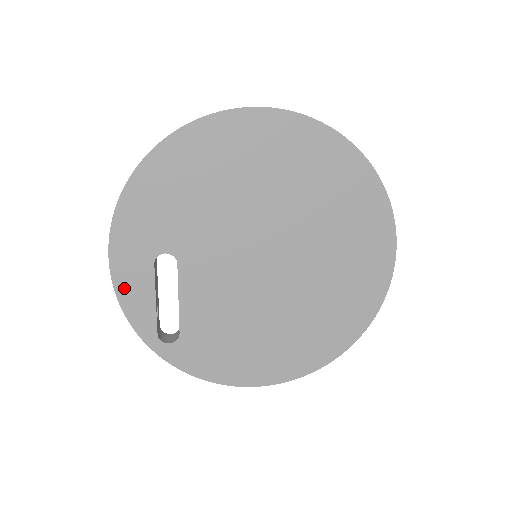
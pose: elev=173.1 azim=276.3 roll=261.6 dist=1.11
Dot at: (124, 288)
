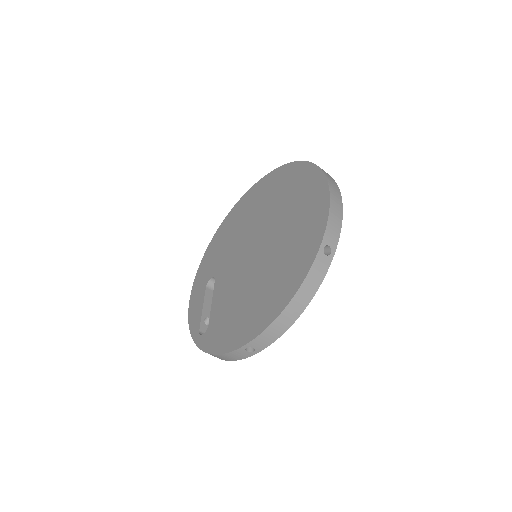
Dot at: (192, 309)
